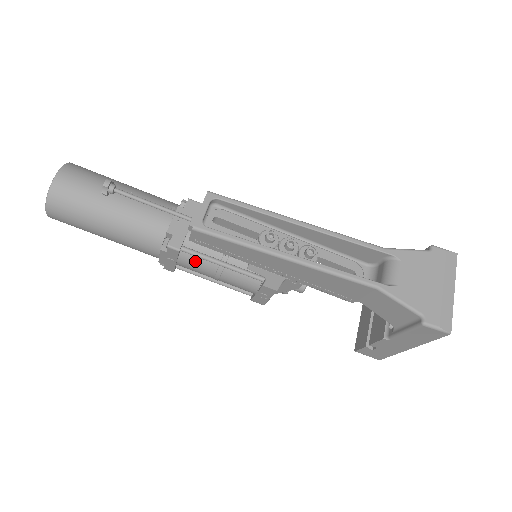
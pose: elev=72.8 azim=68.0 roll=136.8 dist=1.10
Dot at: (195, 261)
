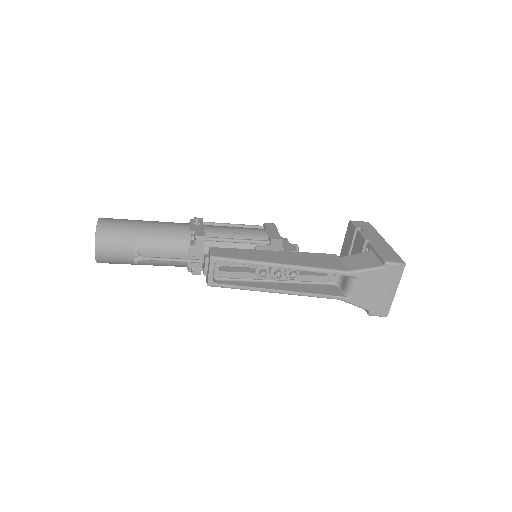
Dot at: occluded
